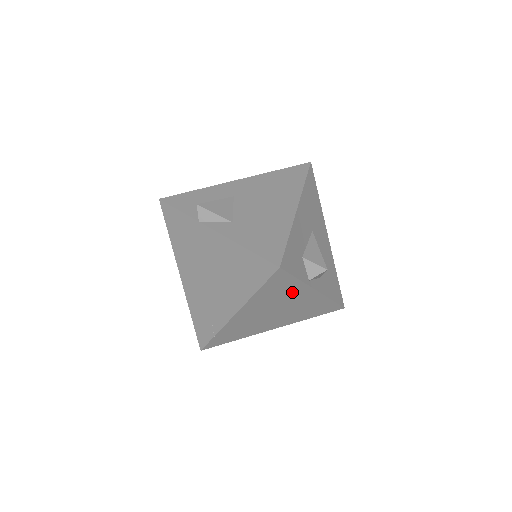
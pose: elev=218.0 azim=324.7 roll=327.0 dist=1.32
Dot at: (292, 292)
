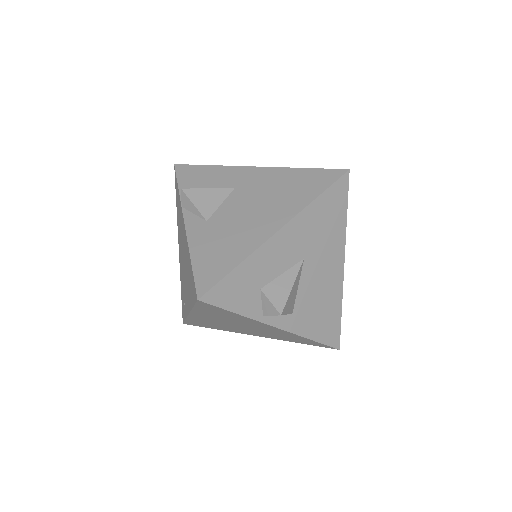
Dot at: (243, 320)
